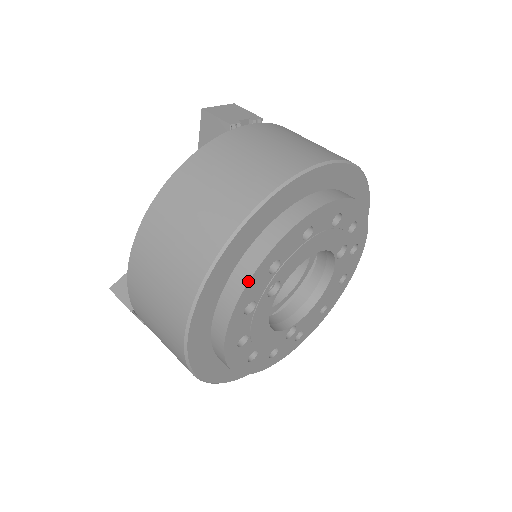
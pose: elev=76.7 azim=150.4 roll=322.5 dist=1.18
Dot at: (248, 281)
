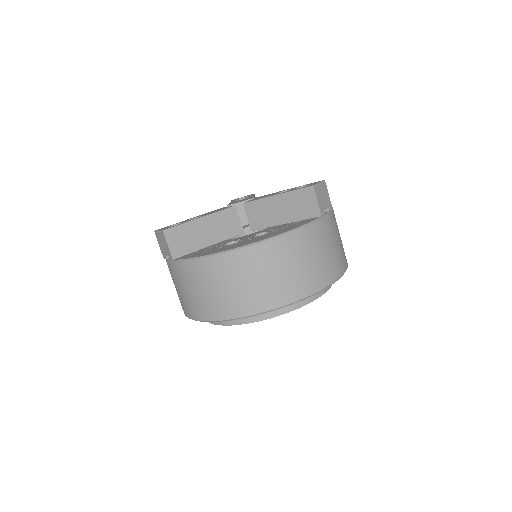
Dot at: (273, 317)
